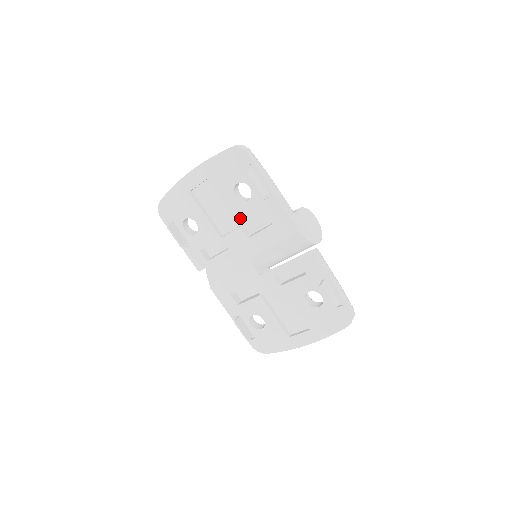
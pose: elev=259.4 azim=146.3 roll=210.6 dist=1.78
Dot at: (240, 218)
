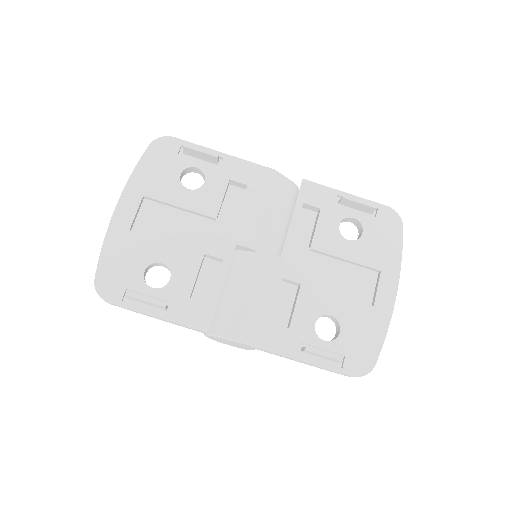
Dot at: (210, 209)
